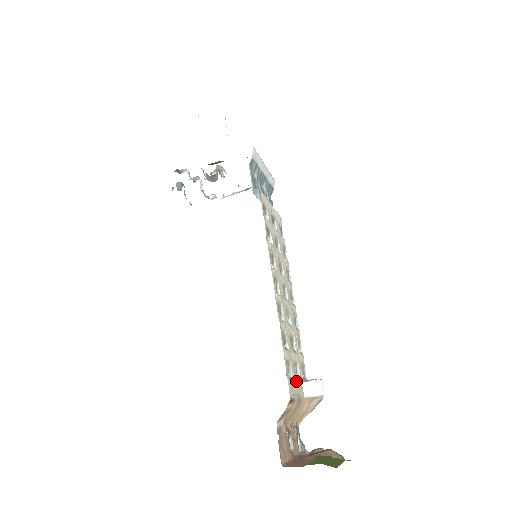
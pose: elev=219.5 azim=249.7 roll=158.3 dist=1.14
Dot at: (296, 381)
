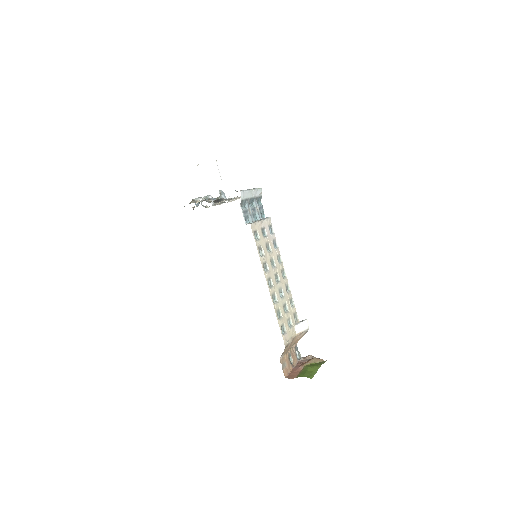
Dot at: (289, 330)
